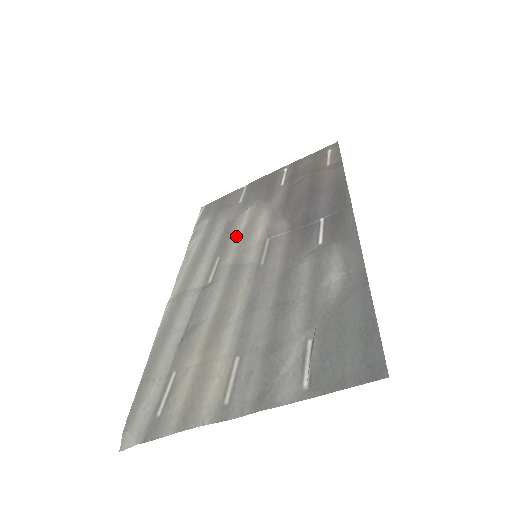
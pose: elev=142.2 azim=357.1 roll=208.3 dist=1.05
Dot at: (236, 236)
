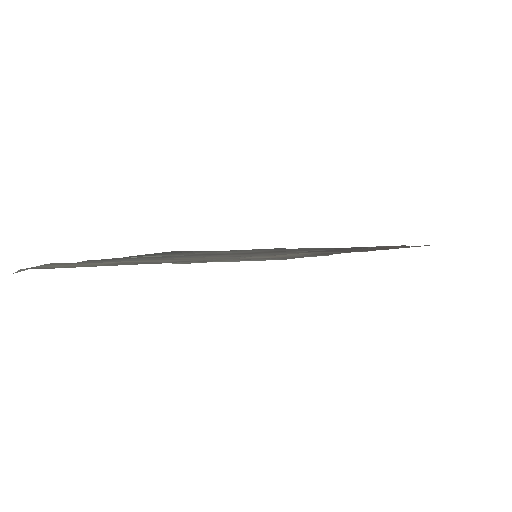
Dot at: (269, 257)
